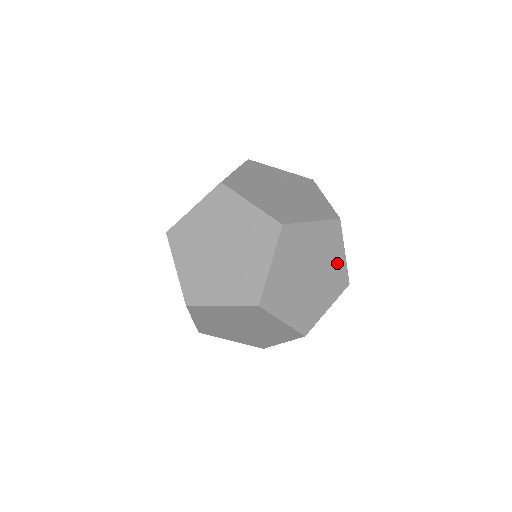
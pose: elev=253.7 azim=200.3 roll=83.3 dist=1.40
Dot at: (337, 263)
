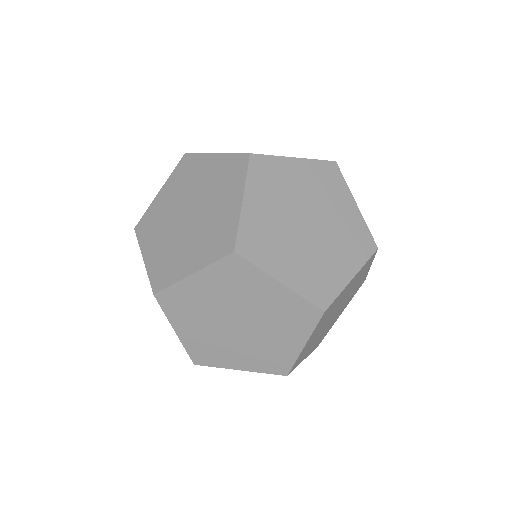
Dot at: occluded
